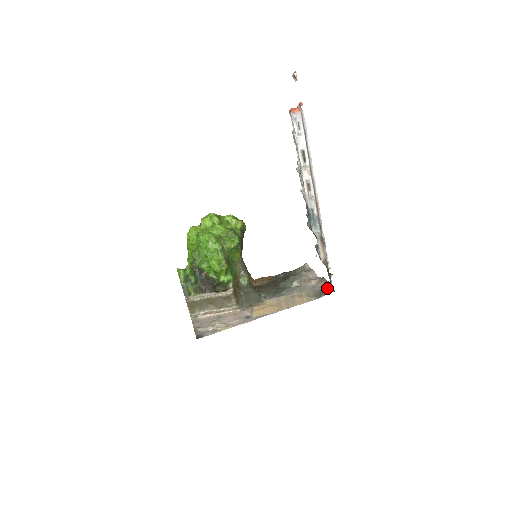
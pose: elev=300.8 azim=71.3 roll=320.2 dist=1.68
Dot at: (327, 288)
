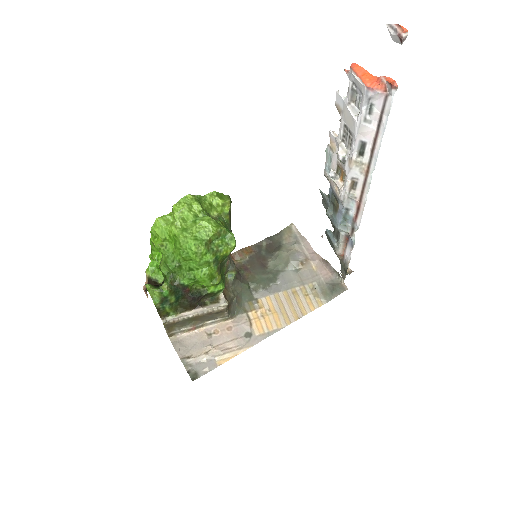
Dot at: (336, 281)
